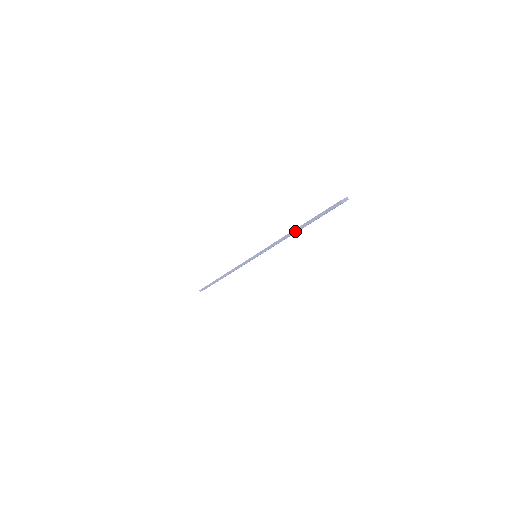
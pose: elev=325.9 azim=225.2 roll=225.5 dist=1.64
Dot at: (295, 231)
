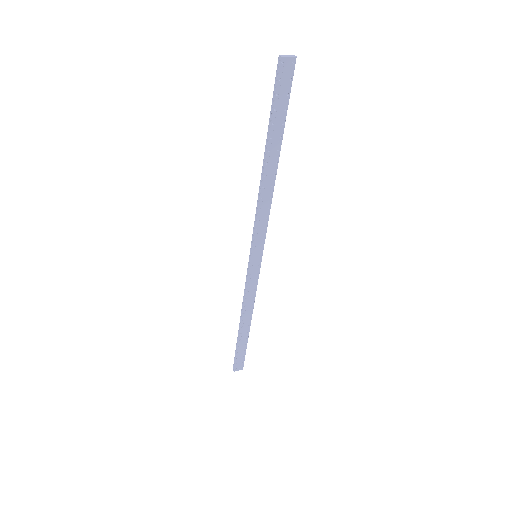
Dot at: (264, 162)
